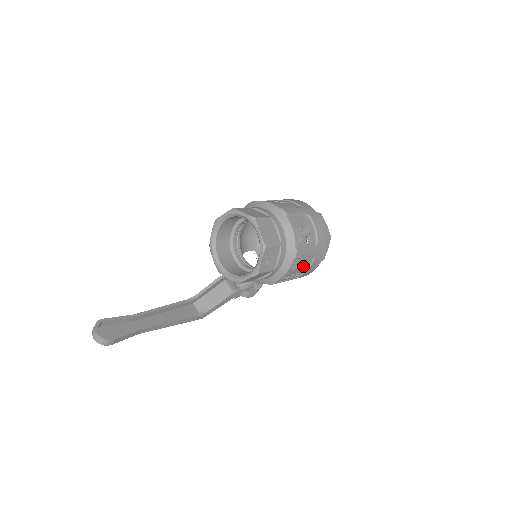
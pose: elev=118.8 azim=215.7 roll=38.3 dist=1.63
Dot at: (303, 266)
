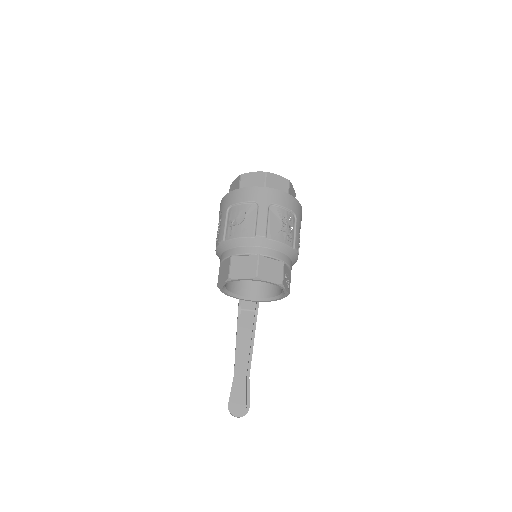
Dot at: (299, 237)
